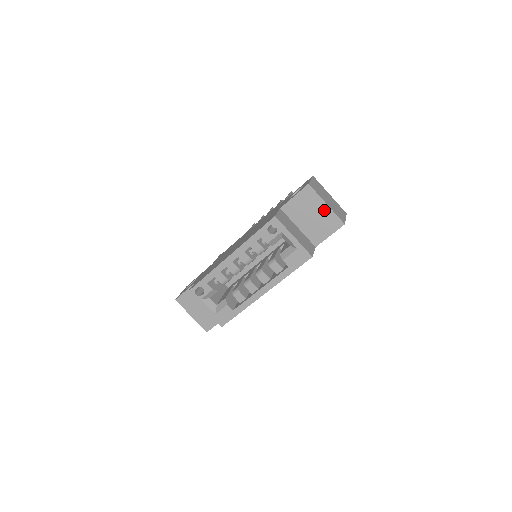
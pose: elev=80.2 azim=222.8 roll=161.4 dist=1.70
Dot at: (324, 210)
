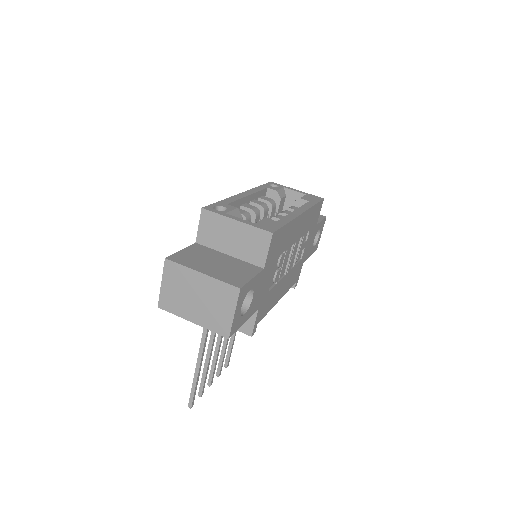
Dot at: occluded
